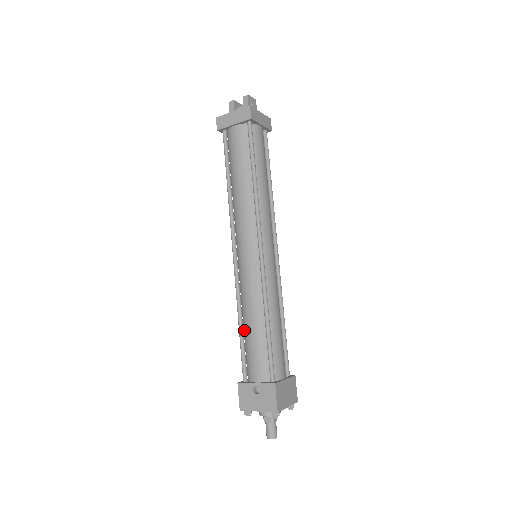
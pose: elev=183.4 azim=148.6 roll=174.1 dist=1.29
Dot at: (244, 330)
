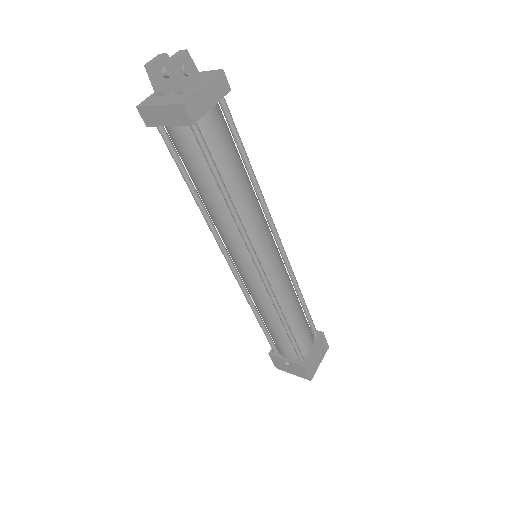
Dot at: (263, 320)
